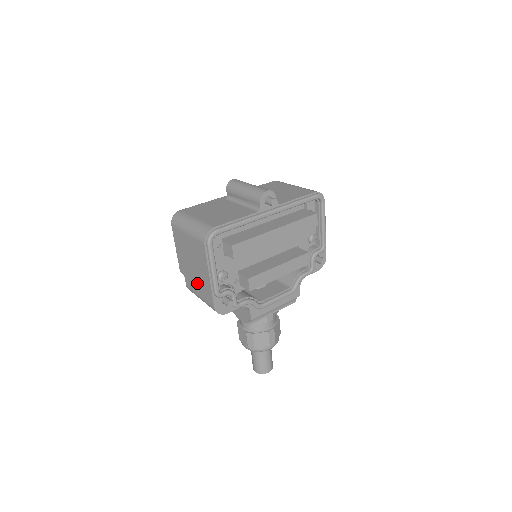
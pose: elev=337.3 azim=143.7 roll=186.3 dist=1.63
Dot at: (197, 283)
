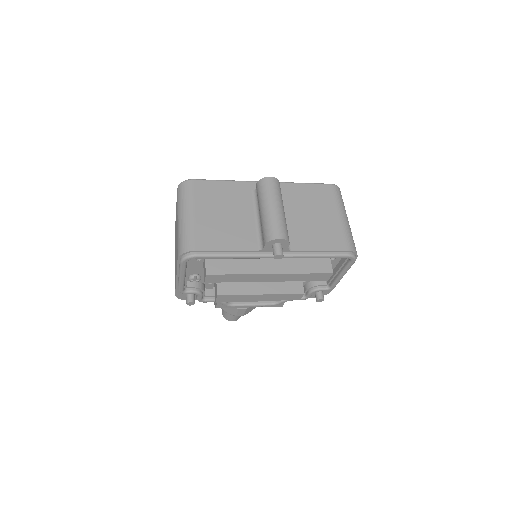
Dot at: (175, 258)
